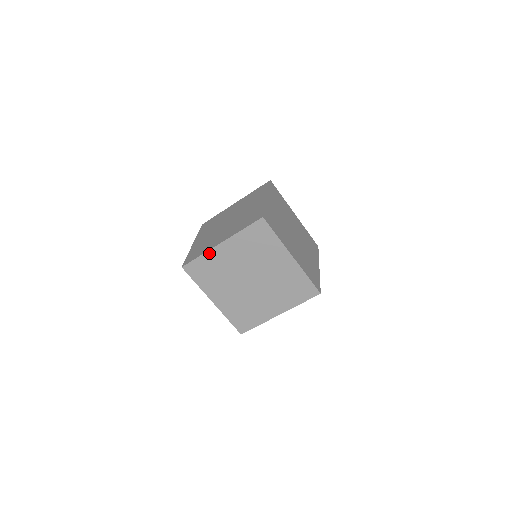
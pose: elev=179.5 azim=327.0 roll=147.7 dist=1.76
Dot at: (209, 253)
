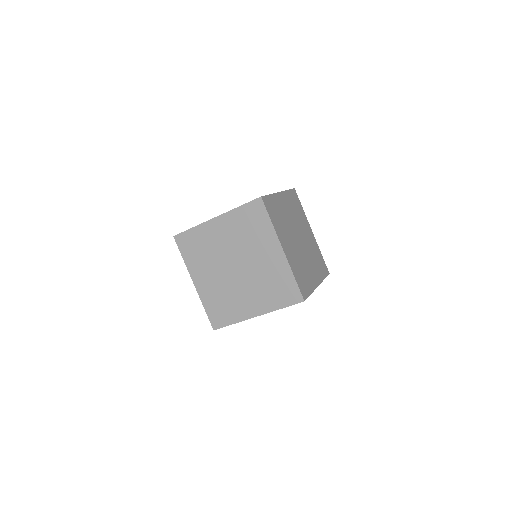
Dot at: (202, 226)
